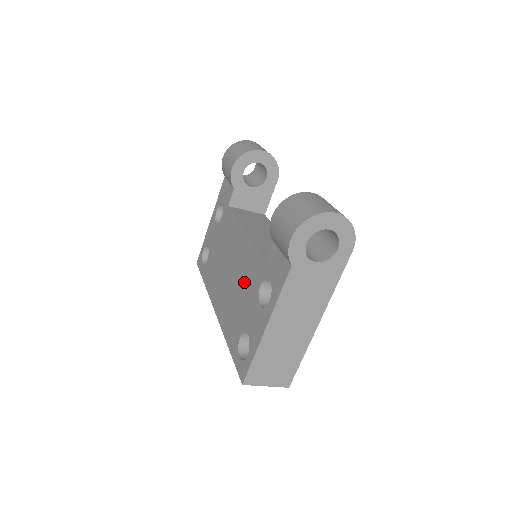
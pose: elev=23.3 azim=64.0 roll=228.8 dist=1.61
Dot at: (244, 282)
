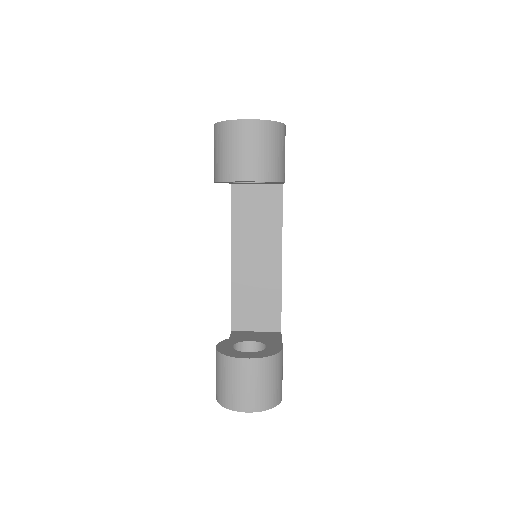
Dot at: occluded
